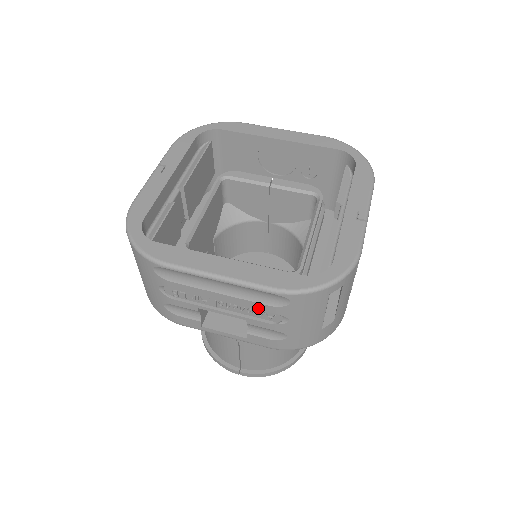
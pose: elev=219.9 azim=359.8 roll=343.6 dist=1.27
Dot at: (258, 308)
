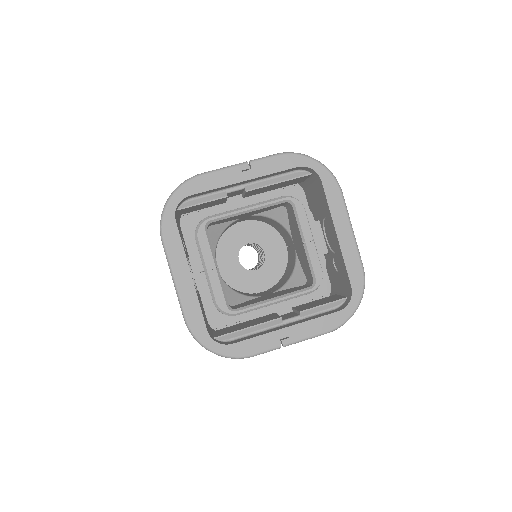
Dot at: occluded
